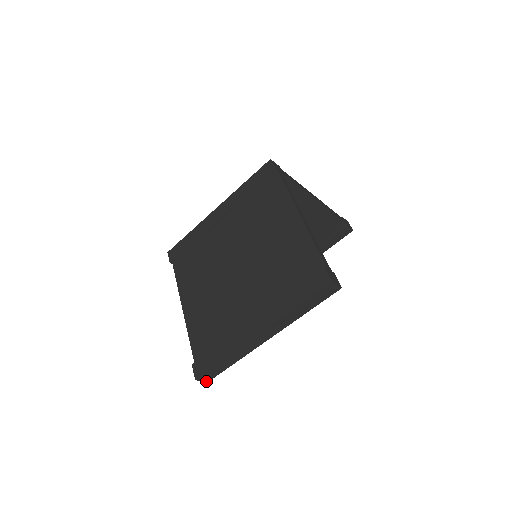
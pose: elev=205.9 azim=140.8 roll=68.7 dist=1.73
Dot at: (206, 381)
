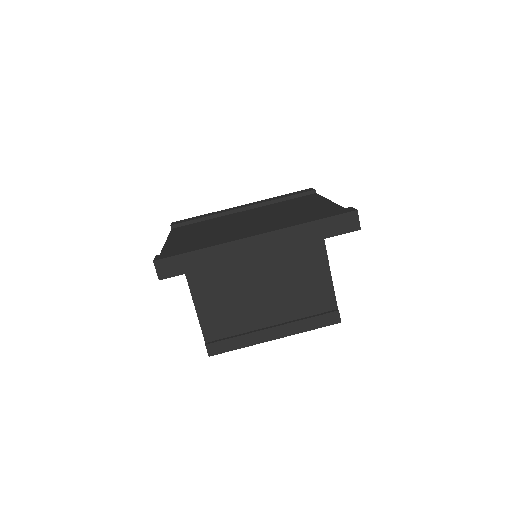
Dot at: (159, 276)
